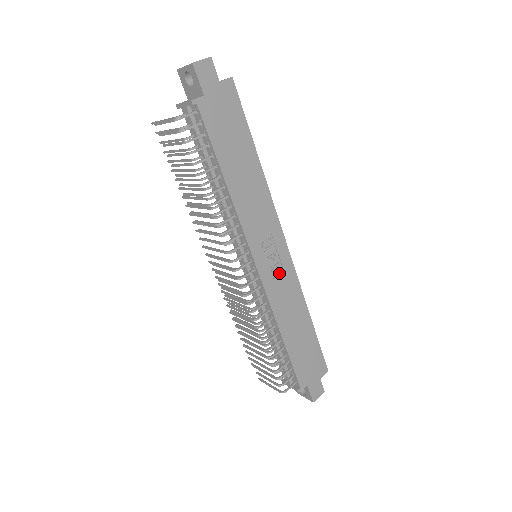
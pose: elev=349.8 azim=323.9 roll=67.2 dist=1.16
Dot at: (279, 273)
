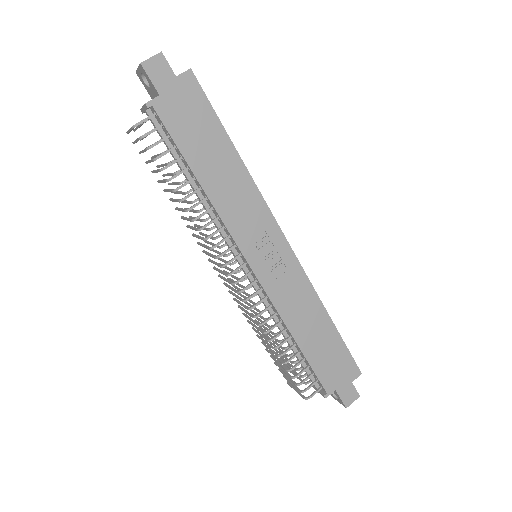
Dot at: (282, 273)
